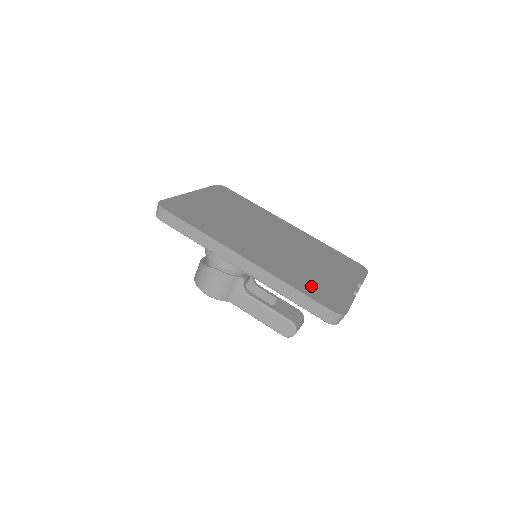
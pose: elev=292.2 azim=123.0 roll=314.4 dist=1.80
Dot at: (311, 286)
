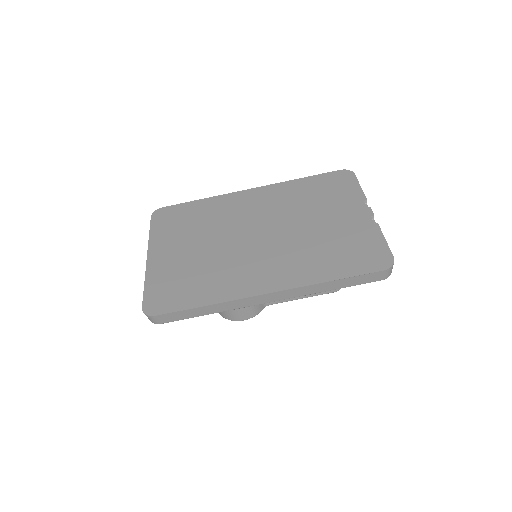
Dot at: (342, 259)
